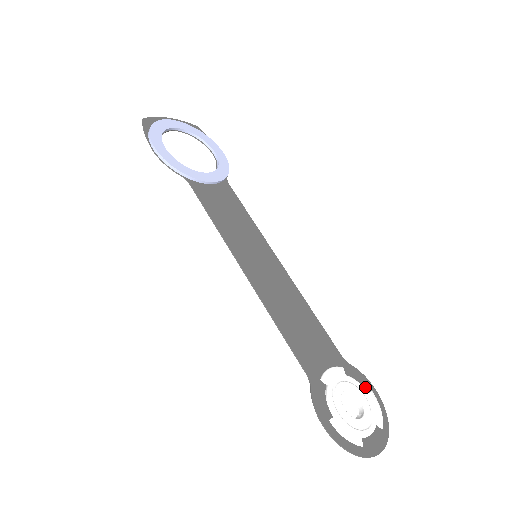
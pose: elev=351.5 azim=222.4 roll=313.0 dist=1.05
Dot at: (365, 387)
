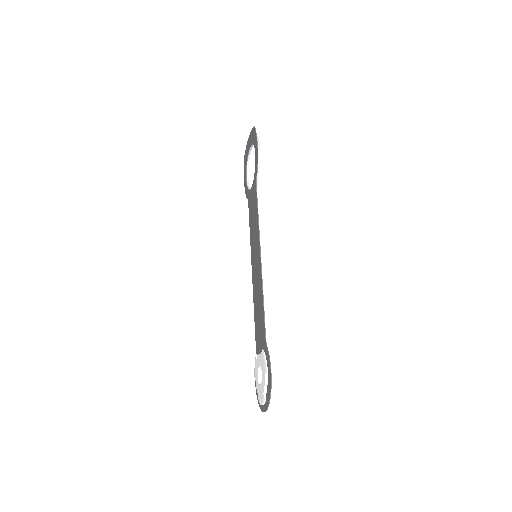
Dot at: occluded
